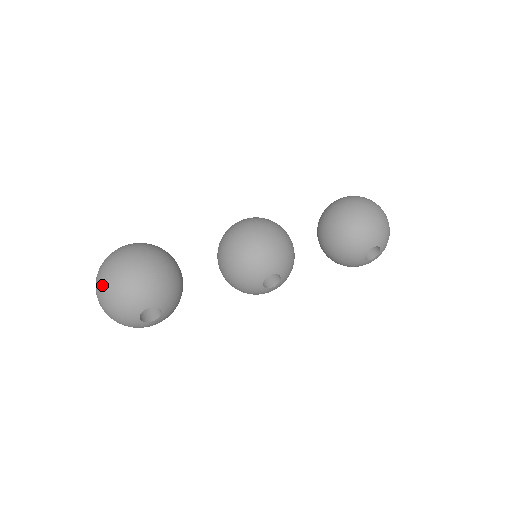
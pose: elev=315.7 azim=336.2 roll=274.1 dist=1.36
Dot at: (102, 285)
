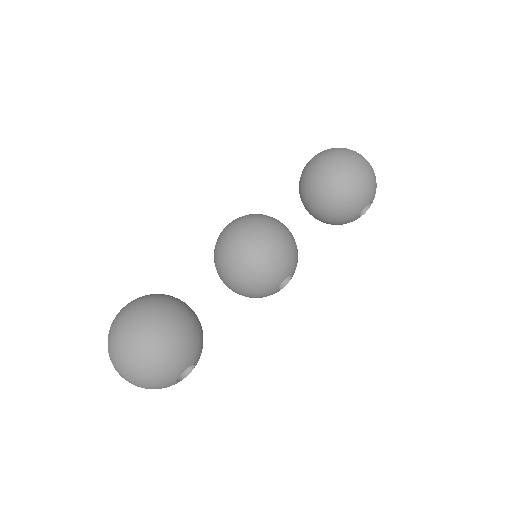
Dot at: (125, 369)
